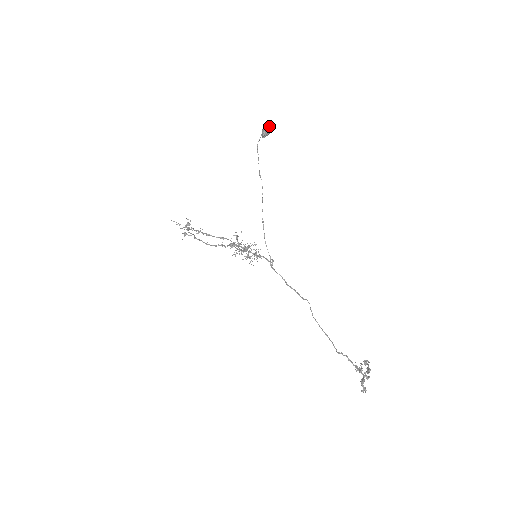
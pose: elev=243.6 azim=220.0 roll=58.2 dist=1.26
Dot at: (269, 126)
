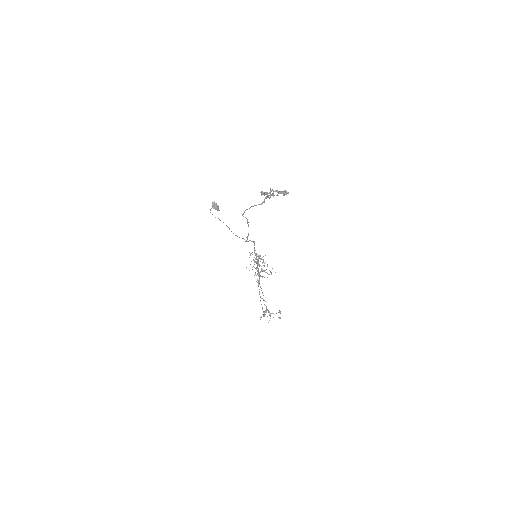
Dot at: (212, 202)
